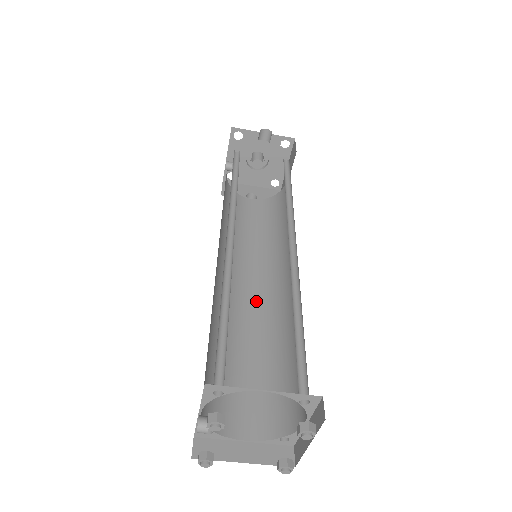
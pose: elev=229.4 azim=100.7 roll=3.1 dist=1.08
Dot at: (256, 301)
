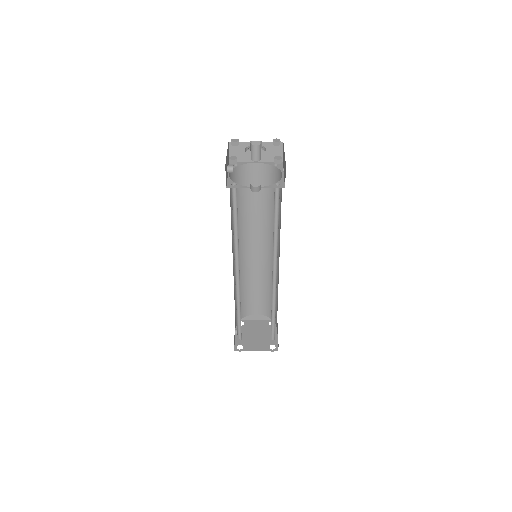
Dot at: (260, 255)
